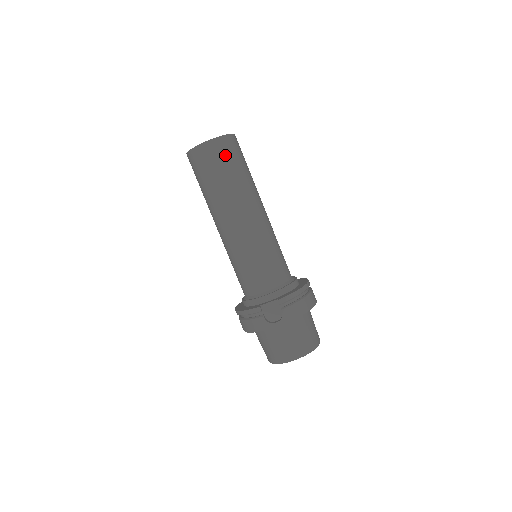
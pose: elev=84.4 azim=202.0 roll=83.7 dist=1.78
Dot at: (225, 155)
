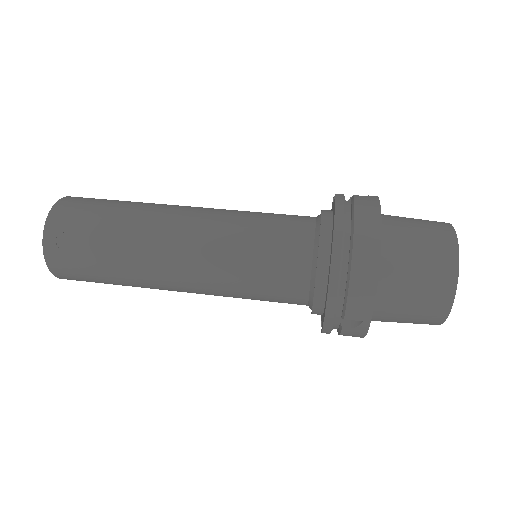
Dot at: occluded
